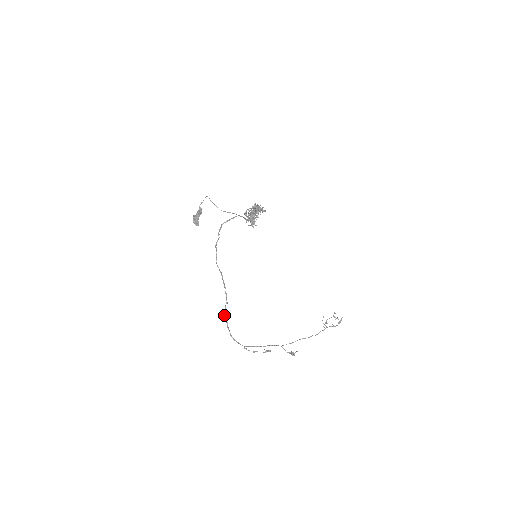
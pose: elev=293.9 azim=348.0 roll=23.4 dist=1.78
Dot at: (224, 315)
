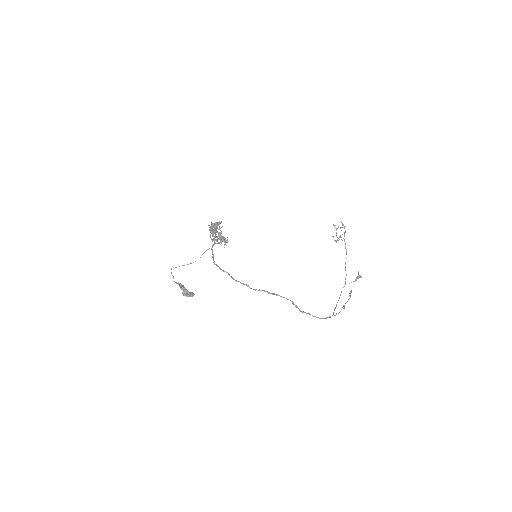
Dot at: (302, 312)
